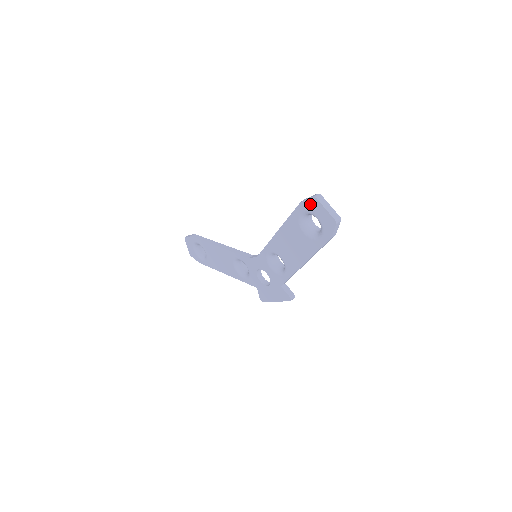
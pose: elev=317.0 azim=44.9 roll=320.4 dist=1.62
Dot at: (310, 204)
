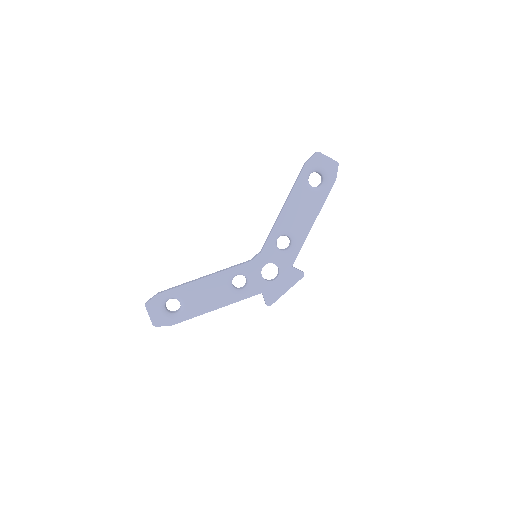
Dot at: (315, 160)
